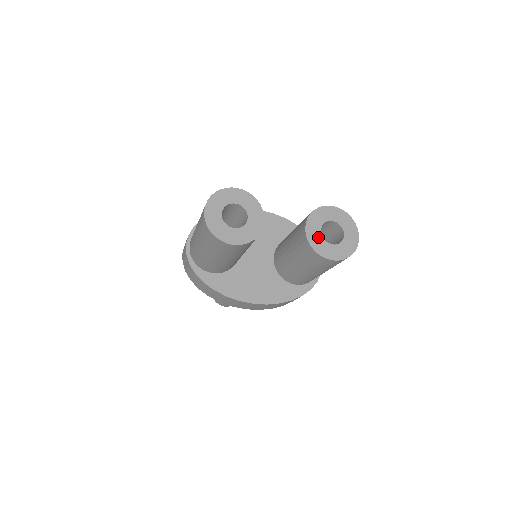
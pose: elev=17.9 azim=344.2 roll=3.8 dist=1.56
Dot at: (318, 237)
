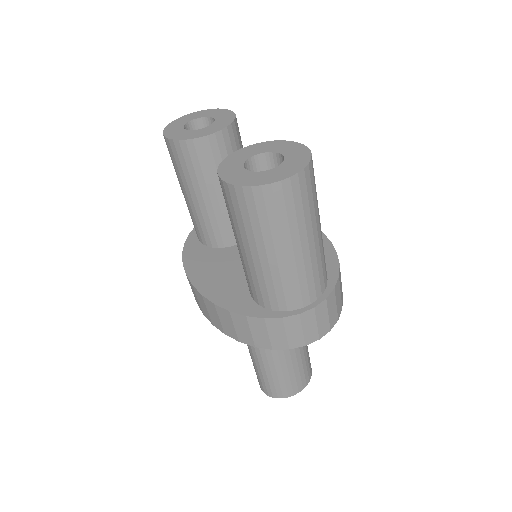
Dot at: (242, 159)
